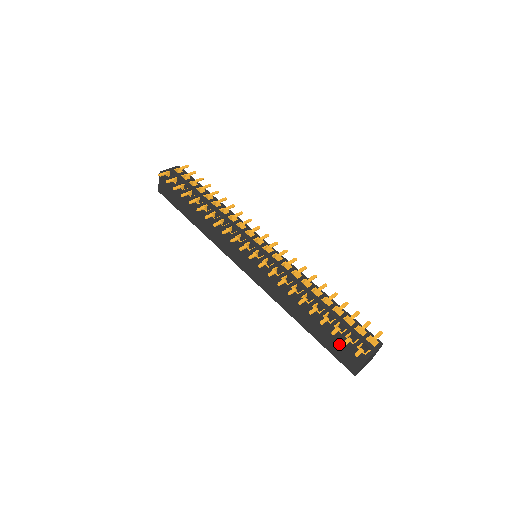
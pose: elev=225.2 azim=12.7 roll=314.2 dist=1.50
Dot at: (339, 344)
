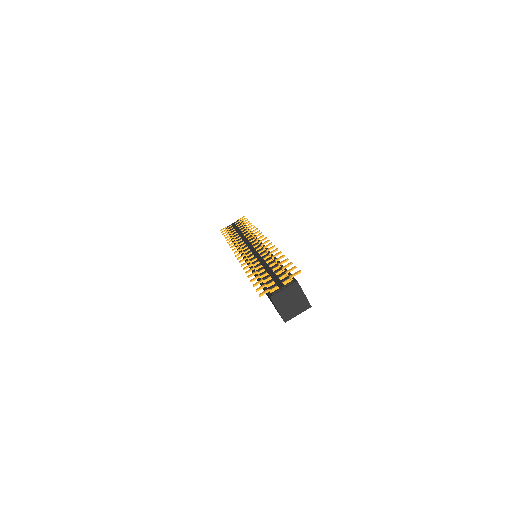
Dot at: occluded
